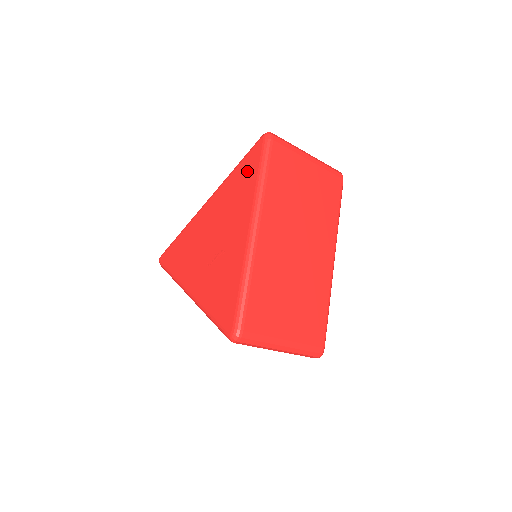
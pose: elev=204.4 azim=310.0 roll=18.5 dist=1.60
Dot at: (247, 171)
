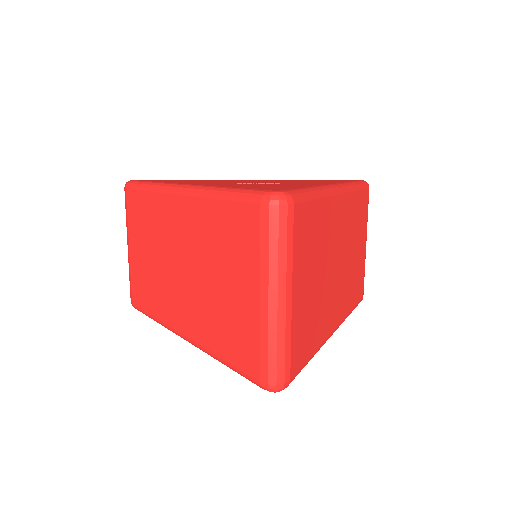
Dot at: (333, 180)
